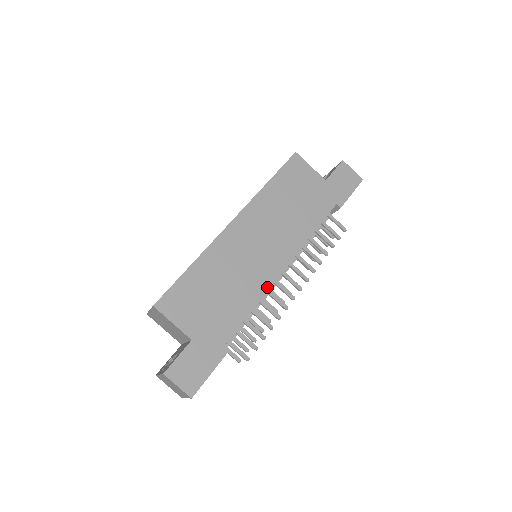
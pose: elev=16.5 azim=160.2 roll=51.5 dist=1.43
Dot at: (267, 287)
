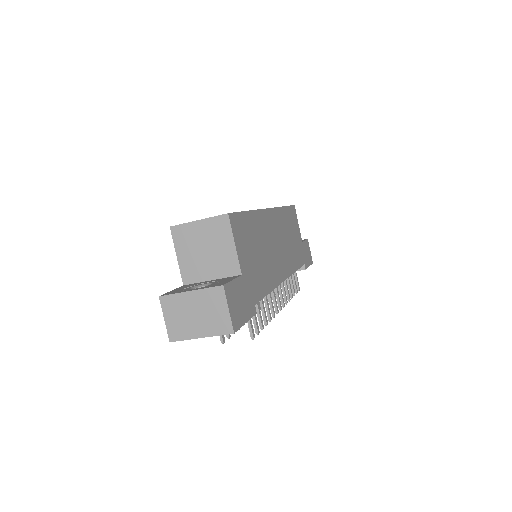
Dot at: (278, 283)
